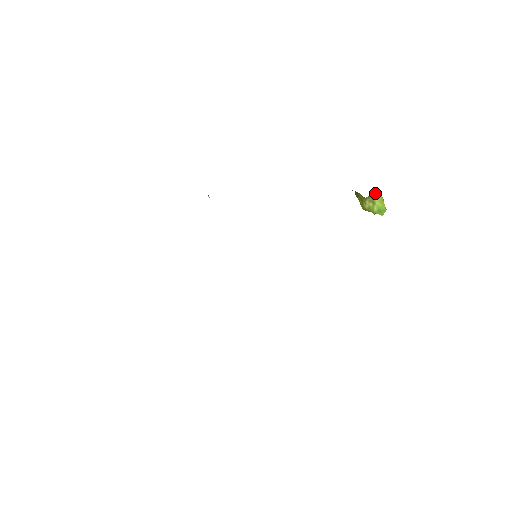
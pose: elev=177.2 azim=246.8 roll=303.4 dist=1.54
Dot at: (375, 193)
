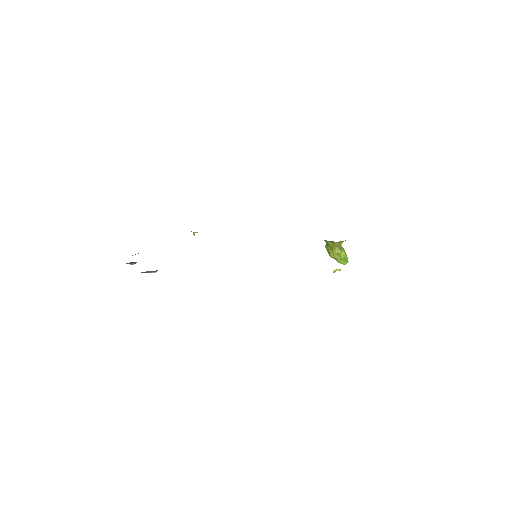
Dot at: (341, 245)
